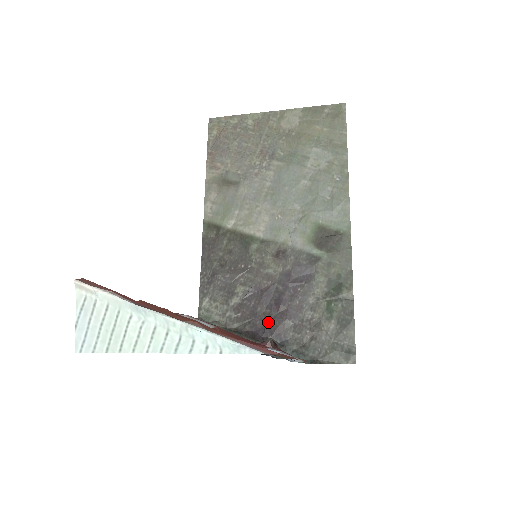
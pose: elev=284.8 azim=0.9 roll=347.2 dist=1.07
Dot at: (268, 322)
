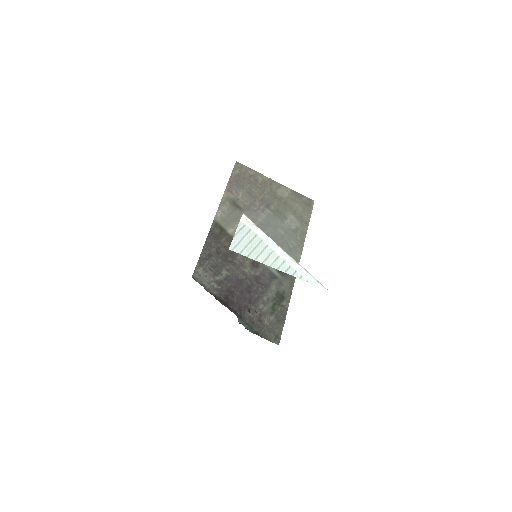
Dot at: (236, 300)
